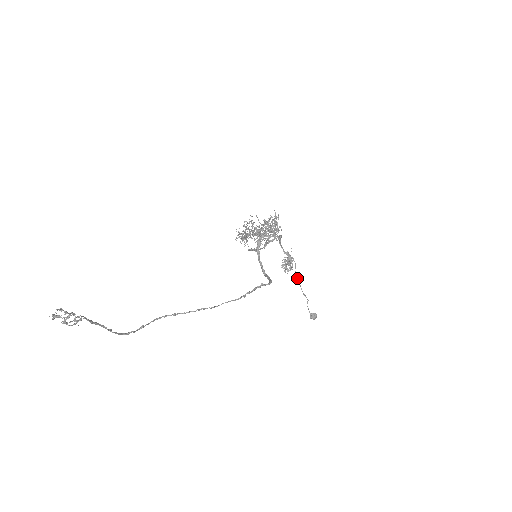
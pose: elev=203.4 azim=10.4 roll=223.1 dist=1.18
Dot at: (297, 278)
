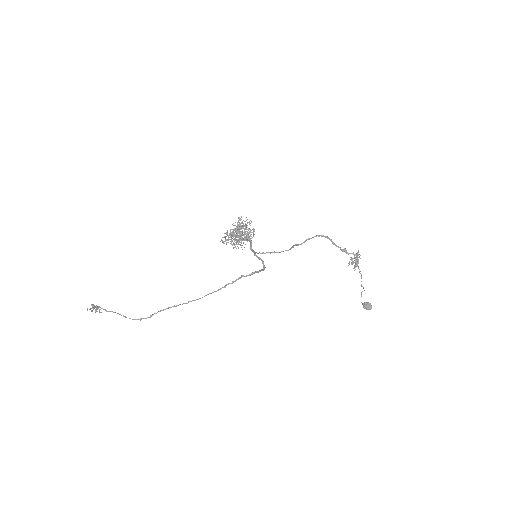
Dot at: (359, 272)
